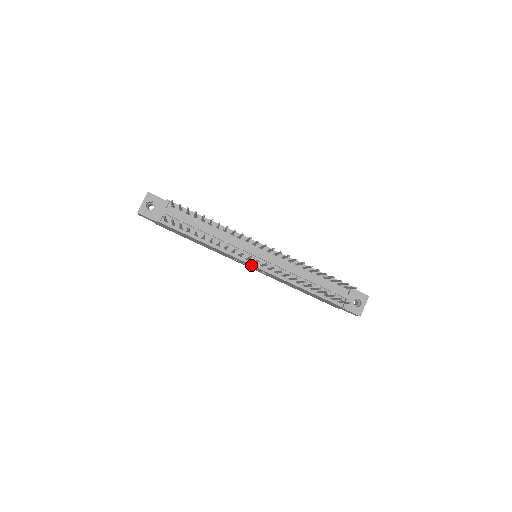
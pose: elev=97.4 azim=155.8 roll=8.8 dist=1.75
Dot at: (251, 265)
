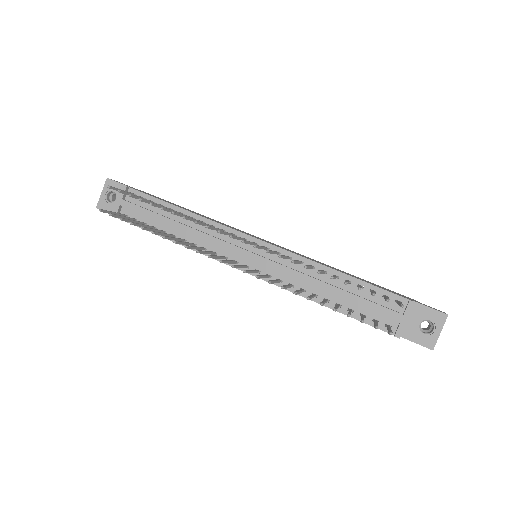
Dot at: (243, 271)
